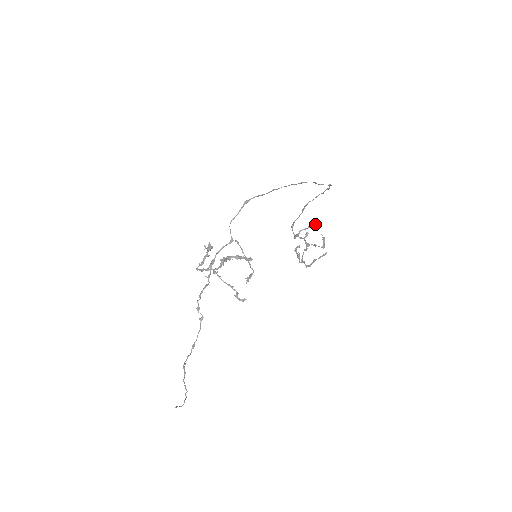
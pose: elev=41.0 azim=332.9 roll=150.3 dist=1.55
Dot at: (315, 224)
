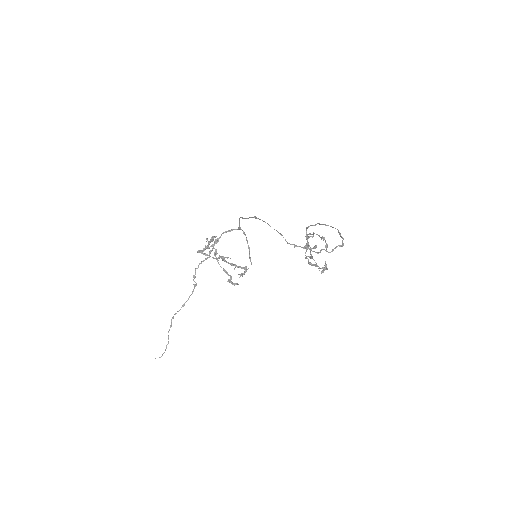
Dot at: (325, 245)
